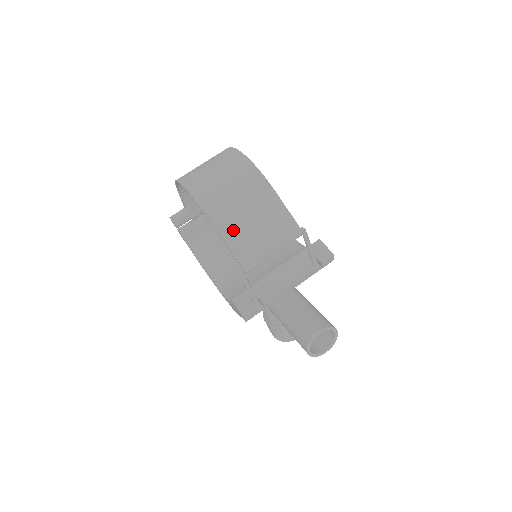
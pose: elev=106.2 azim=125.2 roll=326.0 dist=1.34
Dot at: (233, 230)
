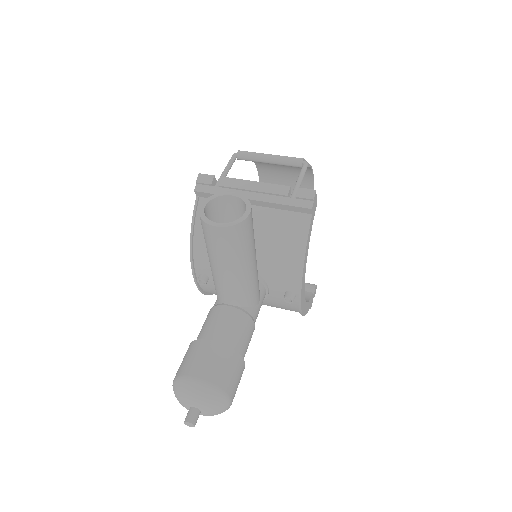
Dot at: occluded
